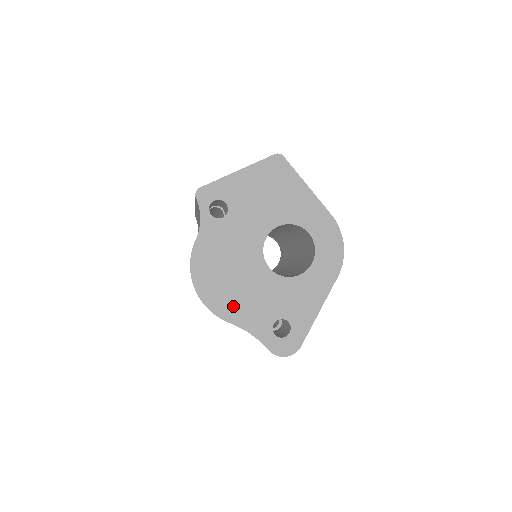
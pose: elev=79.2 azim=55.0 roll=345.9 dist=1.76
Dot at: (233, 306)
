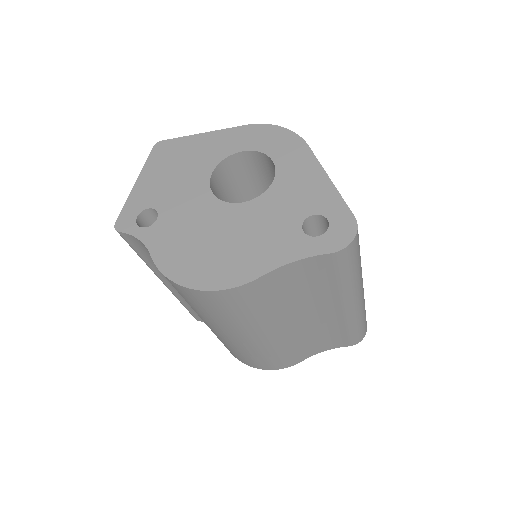
Dot at: (246, 261)
